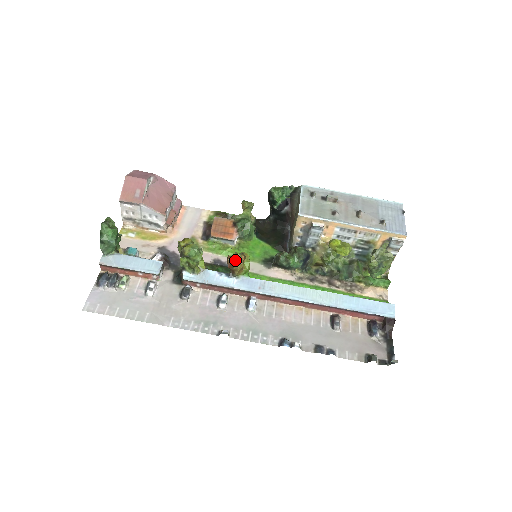
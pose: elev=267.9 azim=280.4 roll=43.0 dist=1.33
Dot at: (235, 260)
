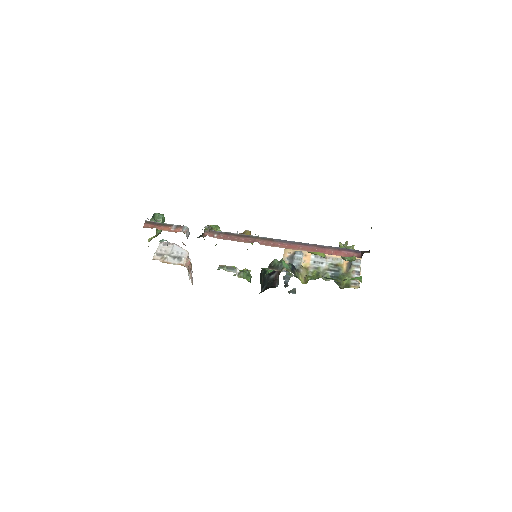
Dot at: occluded
